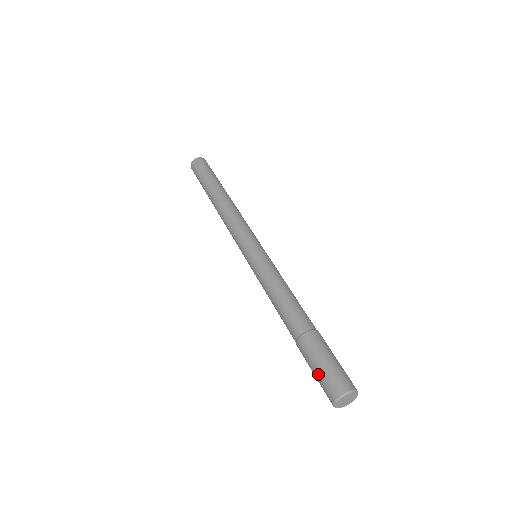
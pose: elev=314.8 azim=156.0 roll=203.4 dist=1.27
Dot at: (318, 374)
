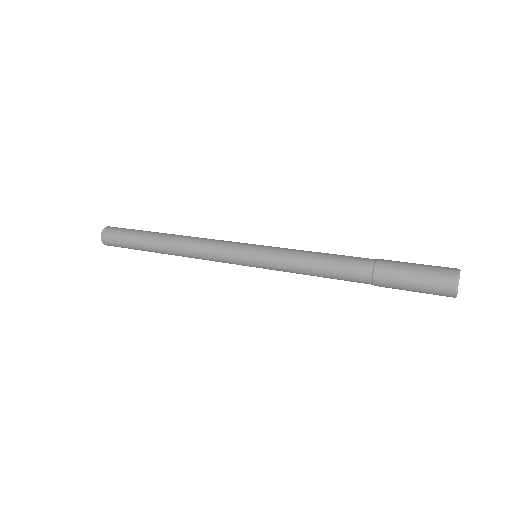
Dot at: (420, 282)
